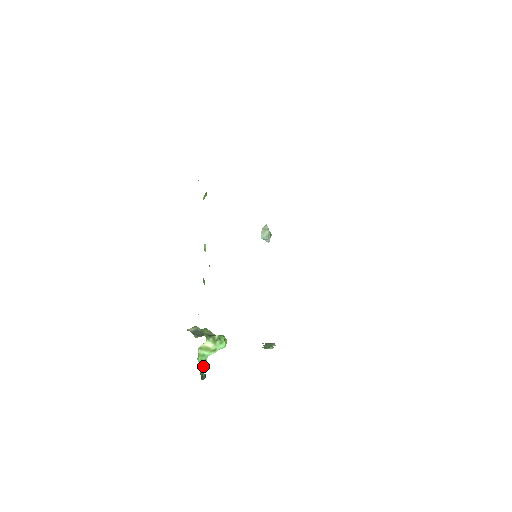
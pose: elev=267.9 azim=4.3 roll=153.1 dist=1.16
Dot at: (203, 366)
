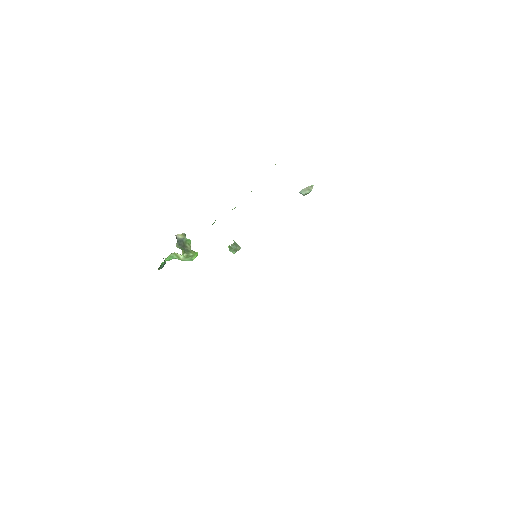
Dot at: occluded
